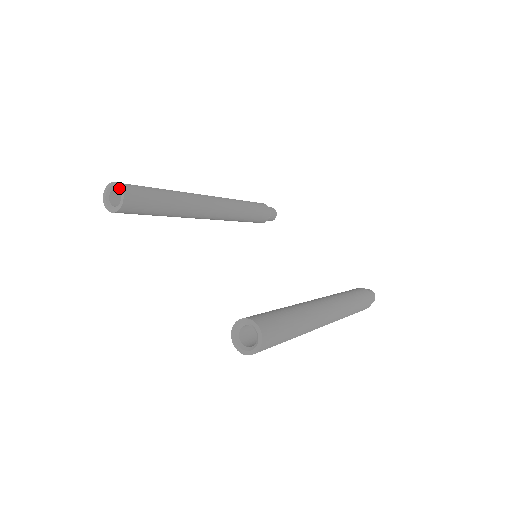
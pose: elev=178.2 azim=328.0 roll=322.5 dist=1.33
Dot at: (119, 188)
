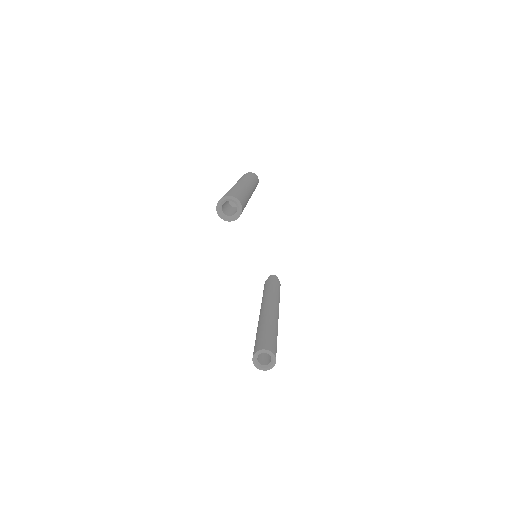
Dot at: (240, 208)
